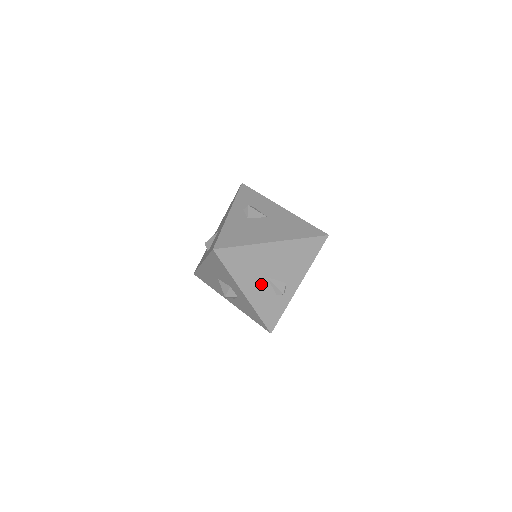
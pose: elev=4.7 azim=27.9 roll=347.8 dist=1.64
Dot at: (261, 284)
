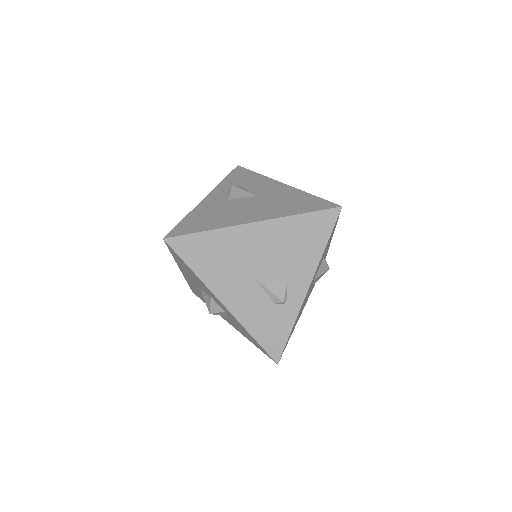
Dot at: (247, 288)
